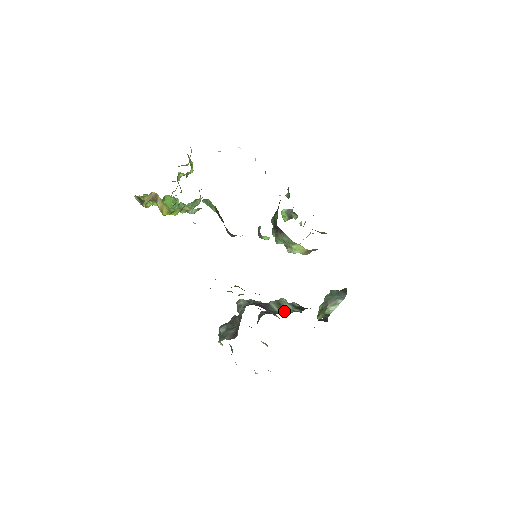
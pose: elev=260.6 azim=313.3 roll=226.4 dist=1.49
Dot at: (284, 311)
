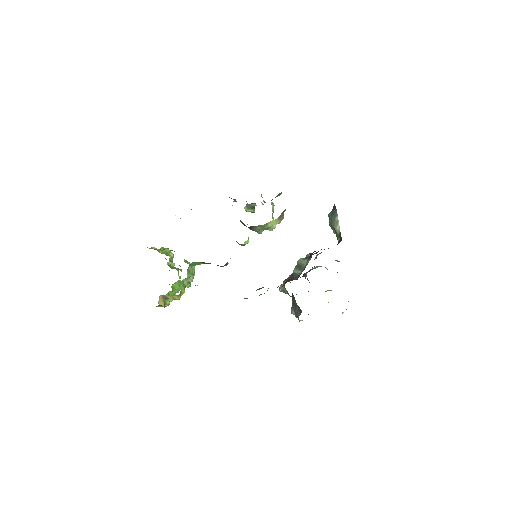
Dot at: (304, 268)
